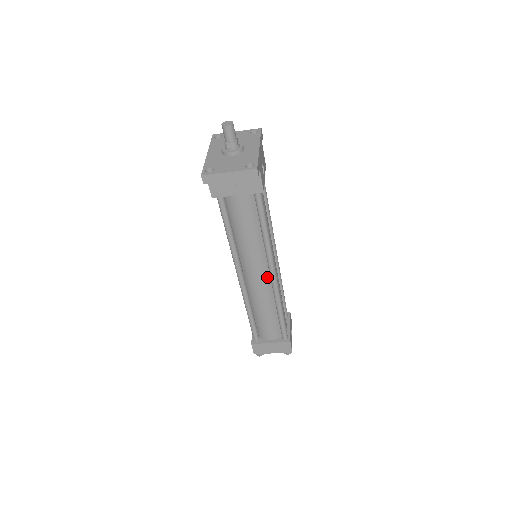
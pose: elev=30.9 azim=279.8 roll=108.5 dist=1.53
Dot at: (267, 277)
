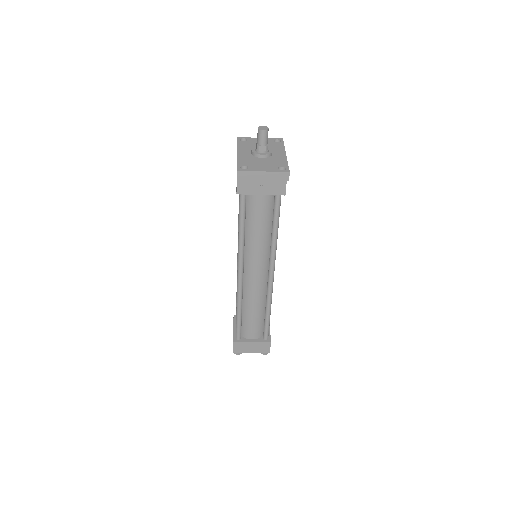
Dot at: (265, 277)
